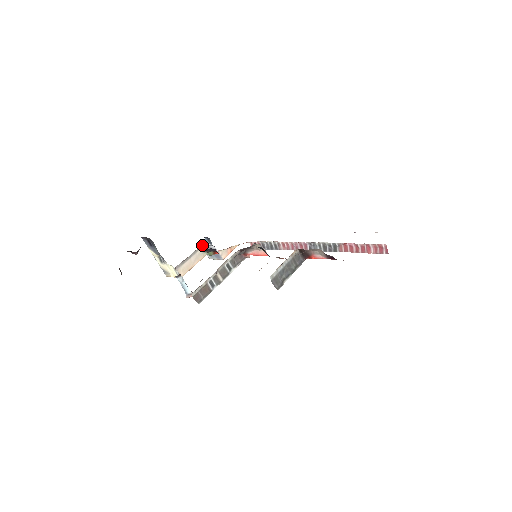
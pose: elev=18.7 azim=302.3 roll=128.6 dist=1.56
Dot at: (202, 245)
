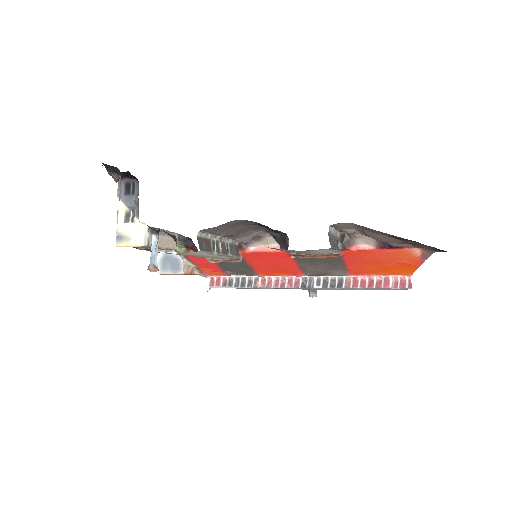
Dot at: (158, 251)
